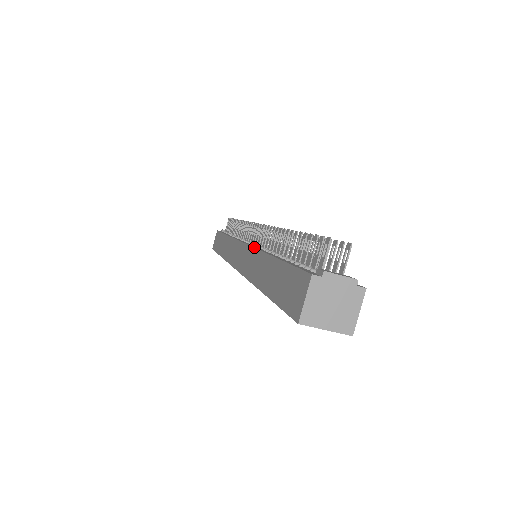
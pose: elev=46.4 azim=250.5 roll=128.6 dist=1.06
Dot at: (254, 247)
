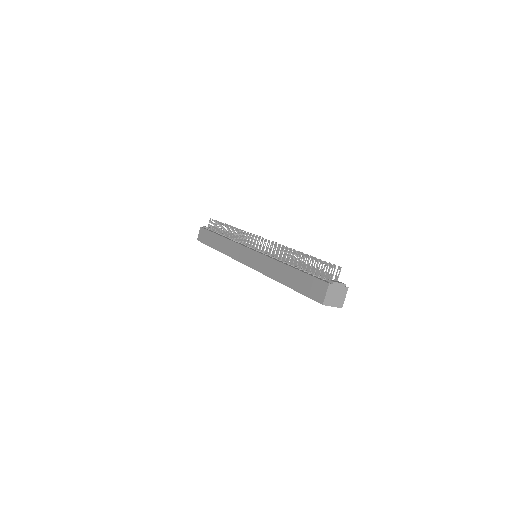
Dot at: (266, 255)
